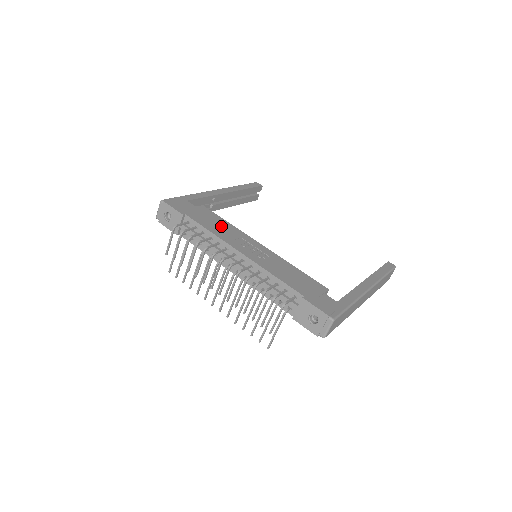
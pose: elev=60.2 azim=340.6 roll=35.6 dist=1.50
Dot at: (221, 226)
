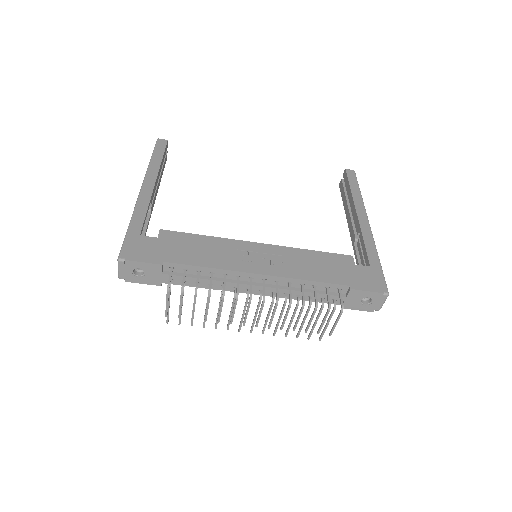
Dot at: (207, 249)
